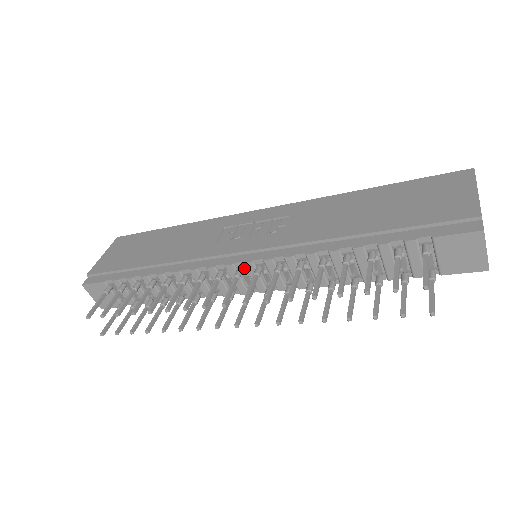
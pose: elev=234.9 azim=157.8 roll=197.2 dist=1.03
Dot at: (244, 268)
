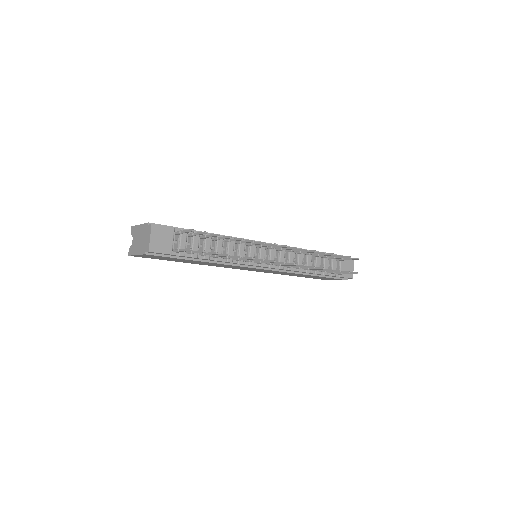
Dot at: occluded
